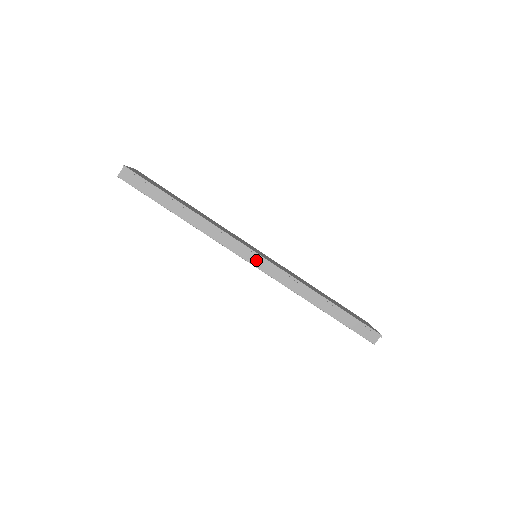
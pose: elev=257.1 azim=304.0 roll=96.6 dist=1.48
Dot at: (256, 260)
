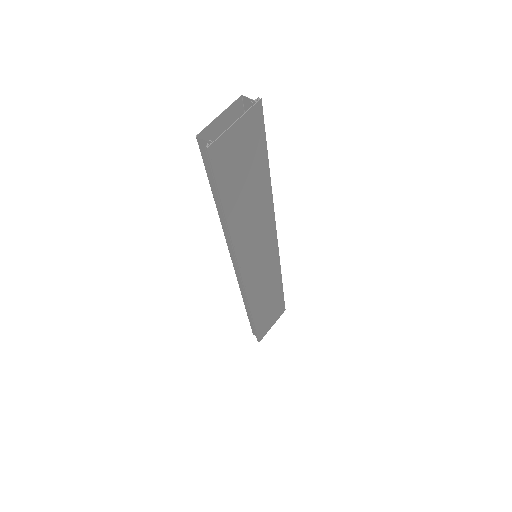
Dot at: occluded
